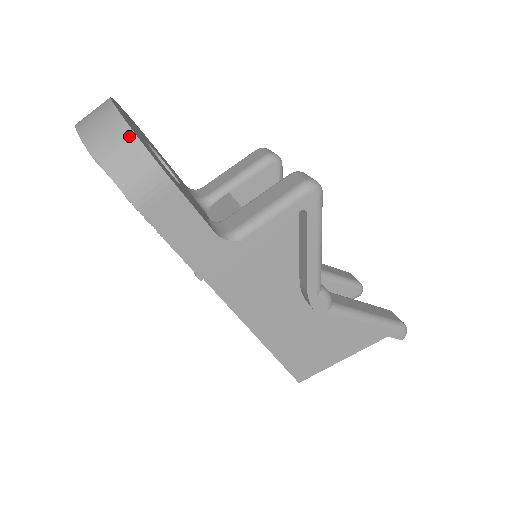
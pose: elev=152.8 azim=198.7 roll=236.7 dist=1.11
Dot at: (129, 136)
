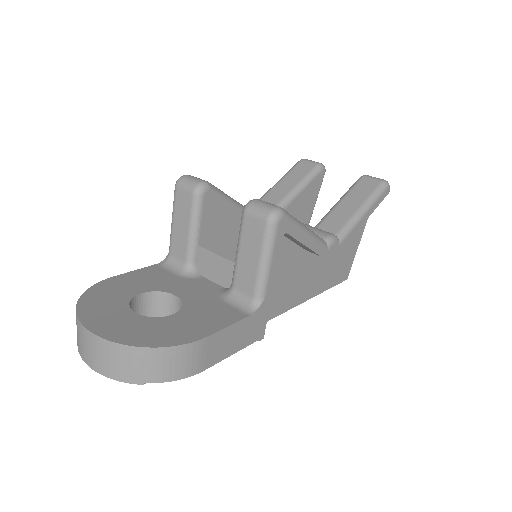
Dot at: (148, 353)
